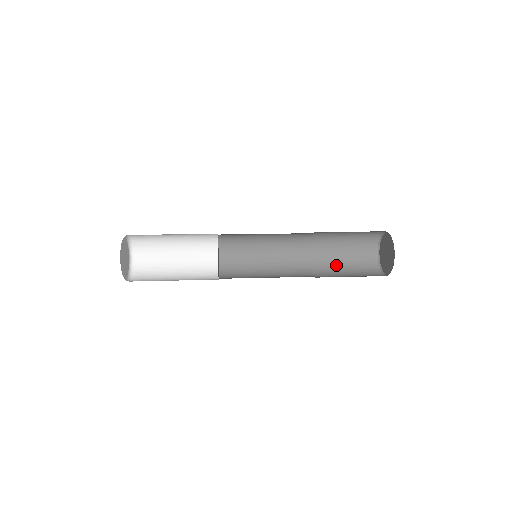
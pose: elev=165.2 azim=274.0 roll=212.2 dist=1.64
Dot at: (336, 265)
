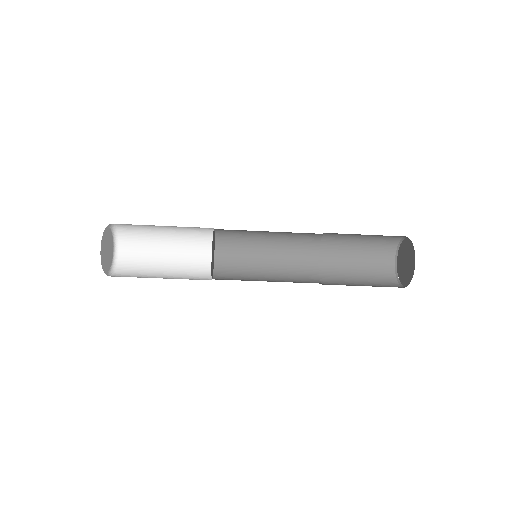
Dot at: (351, 285)
